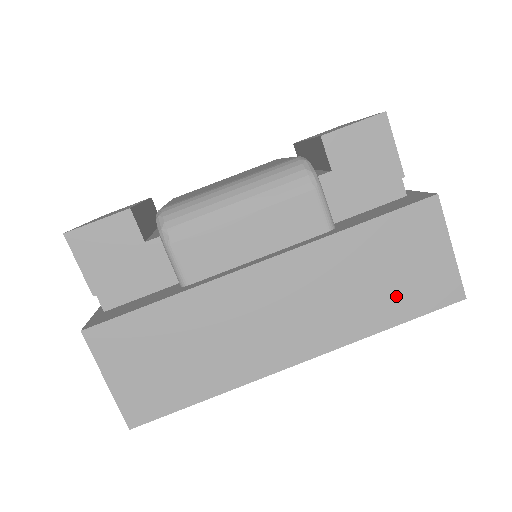
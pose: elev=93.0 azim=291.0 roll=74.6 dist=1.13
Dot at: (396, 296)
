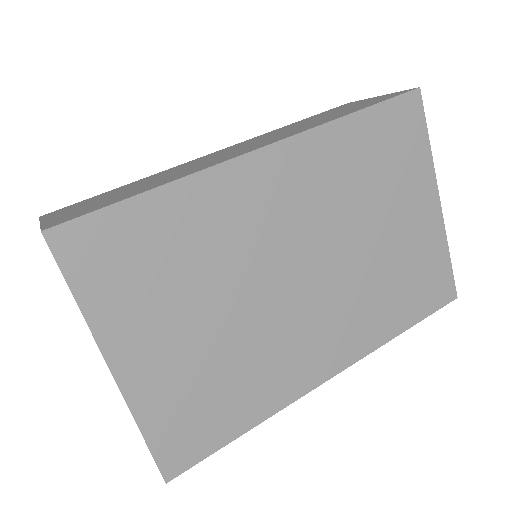
Dot at: (347, 111)
